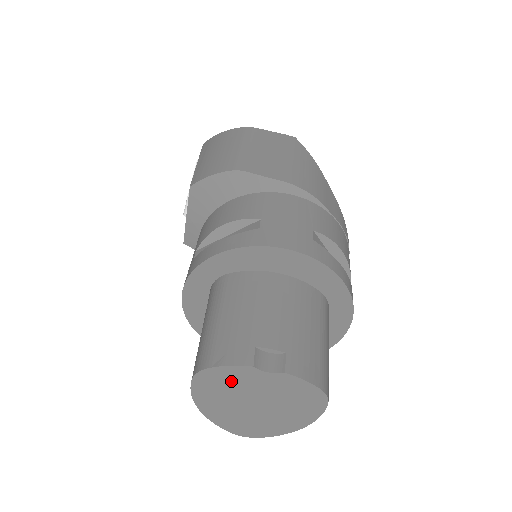
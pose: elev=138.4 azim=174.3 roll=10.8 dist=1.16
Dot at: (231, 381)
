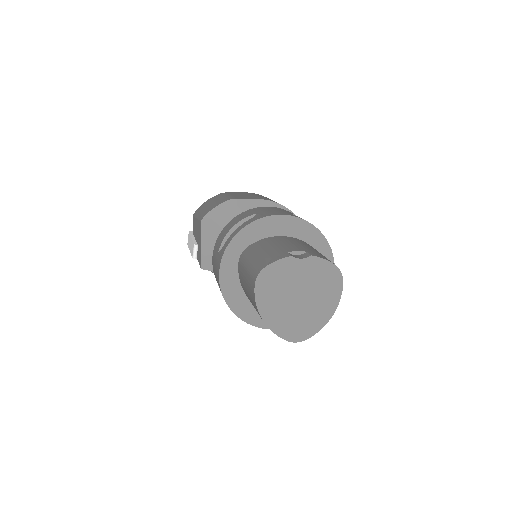
Dot at: (280, 277)
